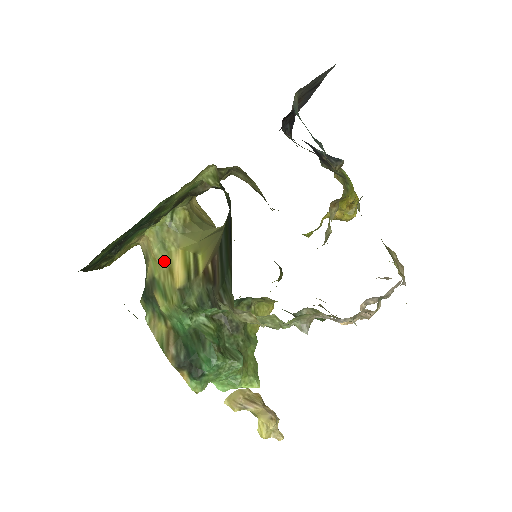
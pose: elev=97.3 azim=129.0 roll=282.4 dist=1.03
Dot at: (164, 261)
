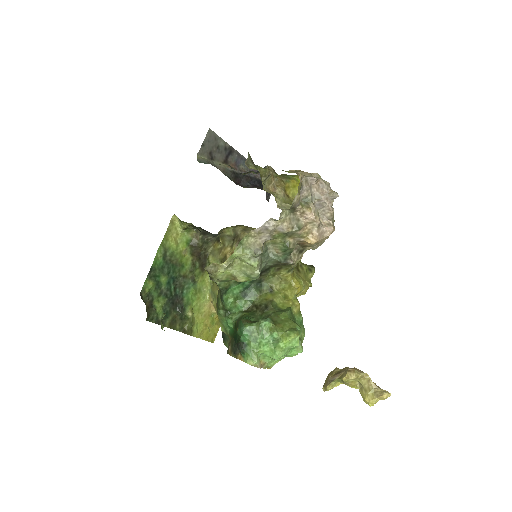
Dot at: (216, 303)
